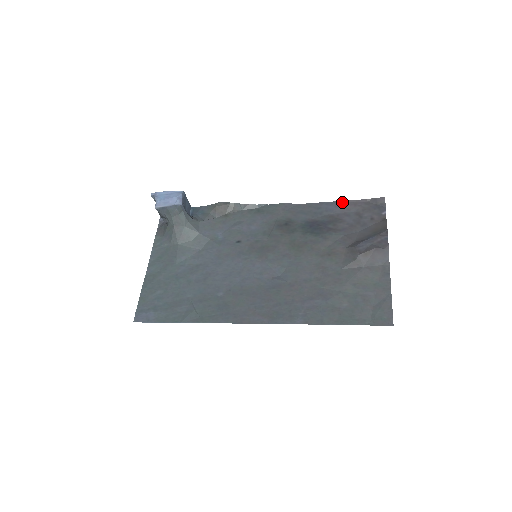
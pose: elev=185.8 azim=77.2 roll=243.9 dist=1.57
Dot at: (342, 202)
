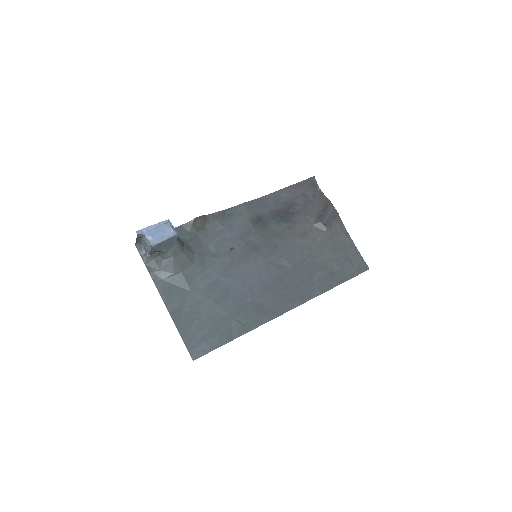
Dot at: (288, 188)
